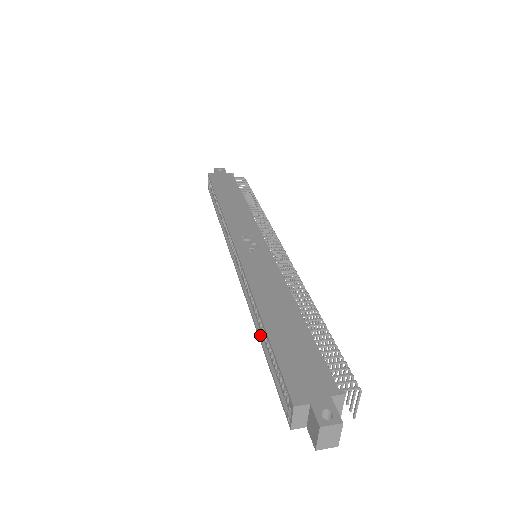
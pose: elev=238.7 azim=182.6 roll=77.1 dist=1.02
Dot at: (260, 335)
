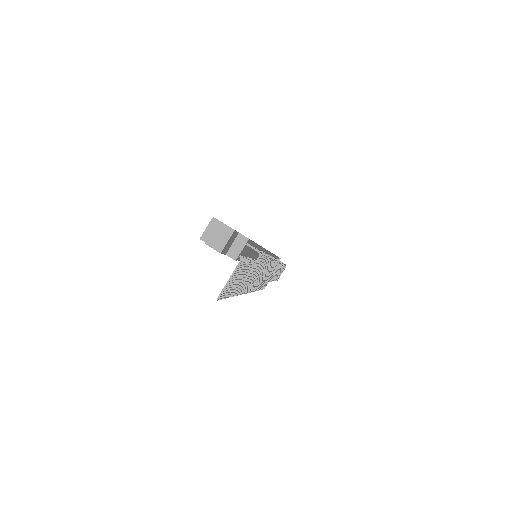
Dot at: occluded
